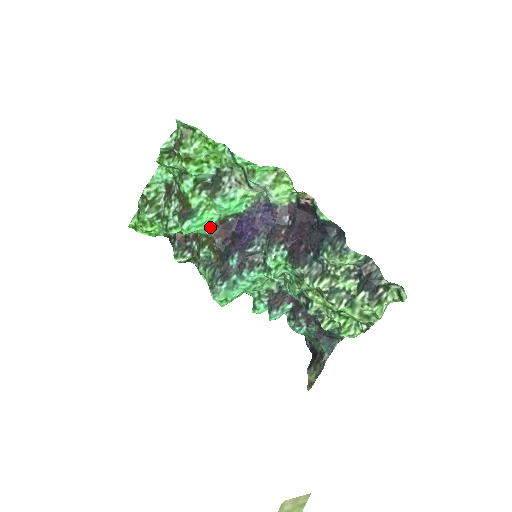
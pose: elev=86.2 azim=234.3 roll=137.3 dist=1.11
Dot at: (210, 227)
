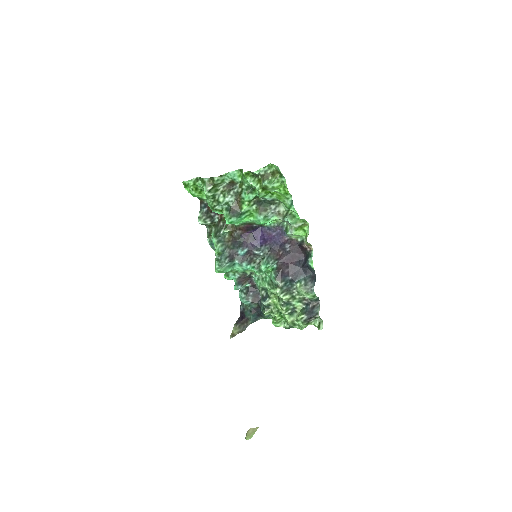
Dot at: (241, 224)
